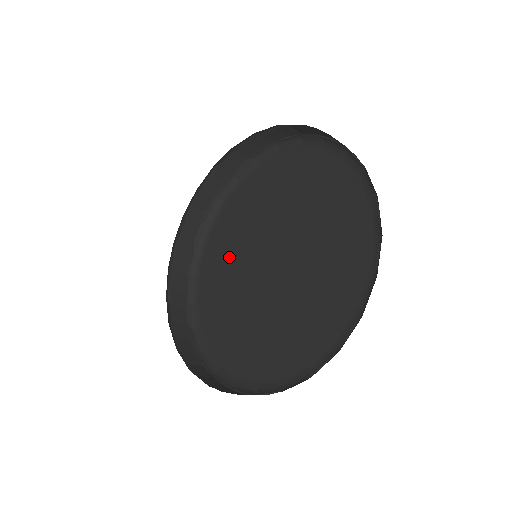
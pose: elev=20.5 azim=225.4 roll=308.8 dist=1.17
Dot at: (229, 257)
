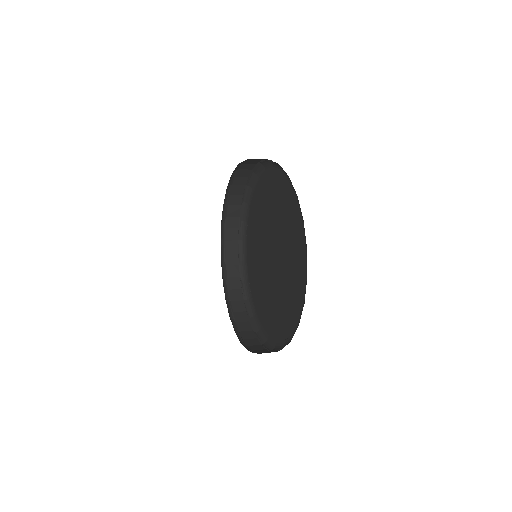
Dot at: (263, 211)
